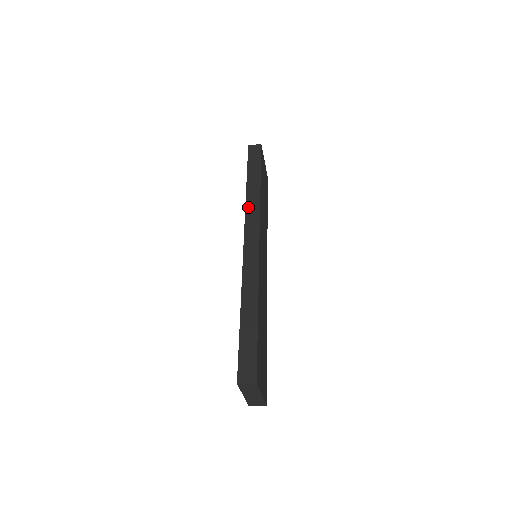
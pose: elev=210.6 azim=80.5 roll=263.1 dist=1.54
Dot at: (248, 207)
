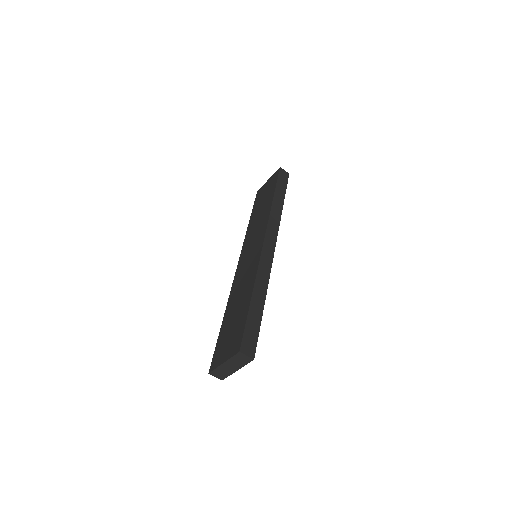
Dot at: (272, 216)
